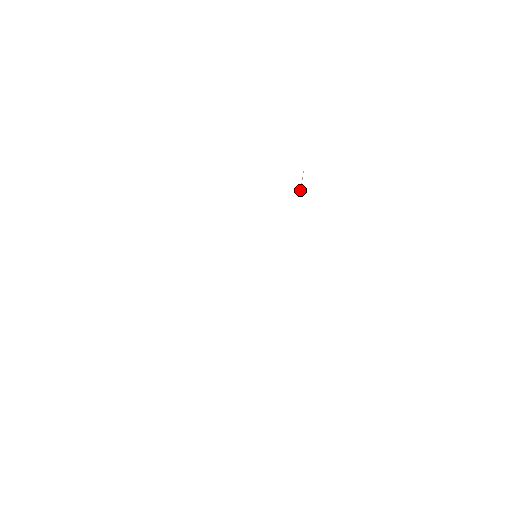
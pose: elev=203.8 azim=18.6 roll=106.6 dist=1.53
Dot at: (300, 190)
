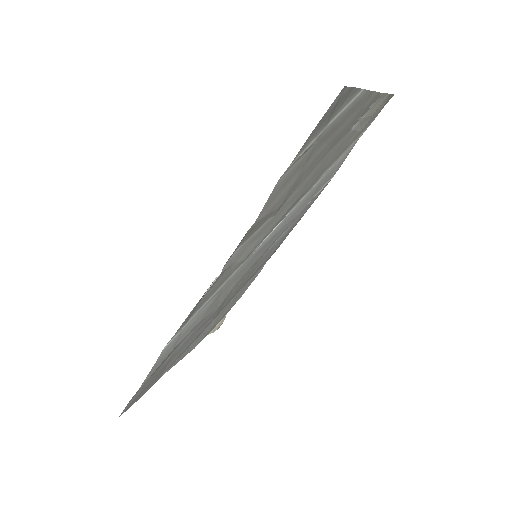
Dot at: (364, 113)
